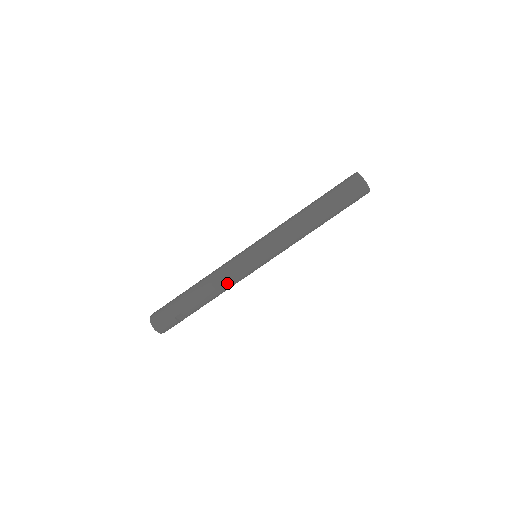
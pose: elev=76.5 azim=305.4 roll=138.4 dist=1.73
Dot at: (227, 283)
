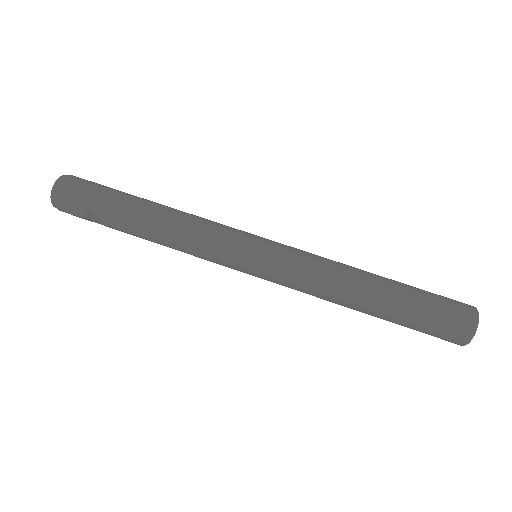
Dot at: (189, 247)
